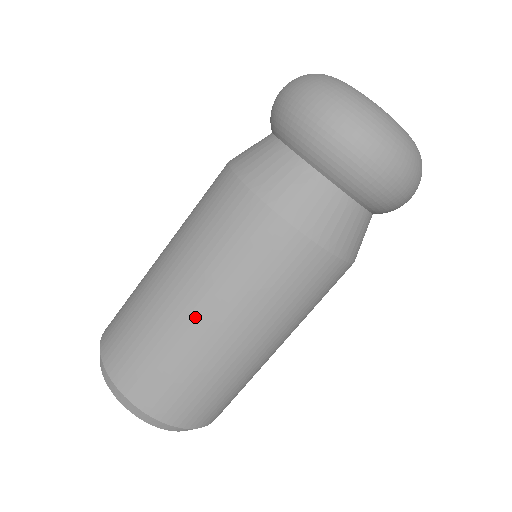
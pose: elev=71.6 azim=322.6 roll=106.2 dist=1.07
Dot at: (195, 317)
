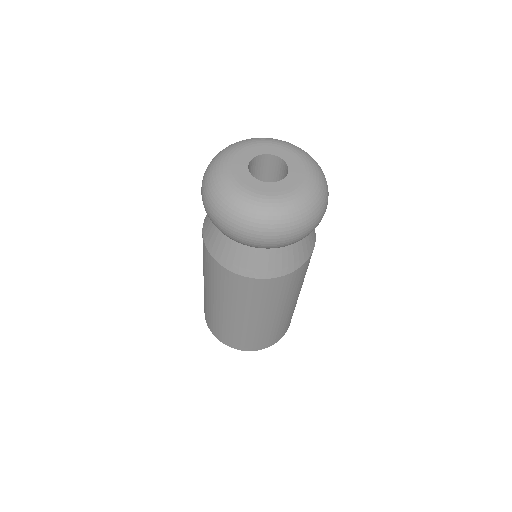
Dot at: (252, 321)
